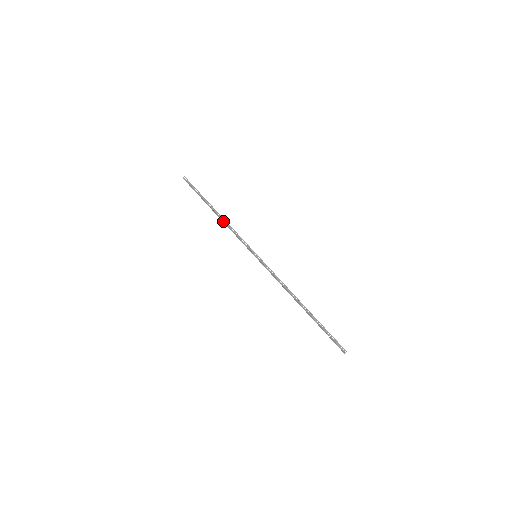
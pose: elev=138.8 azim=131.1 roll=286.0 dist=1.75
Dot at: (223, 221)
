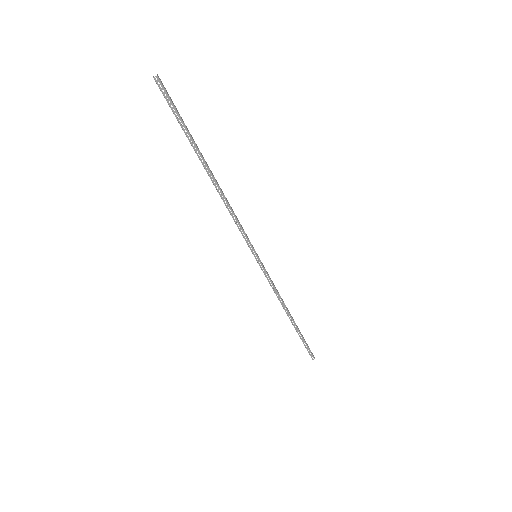
Dot at: (222, 194)
